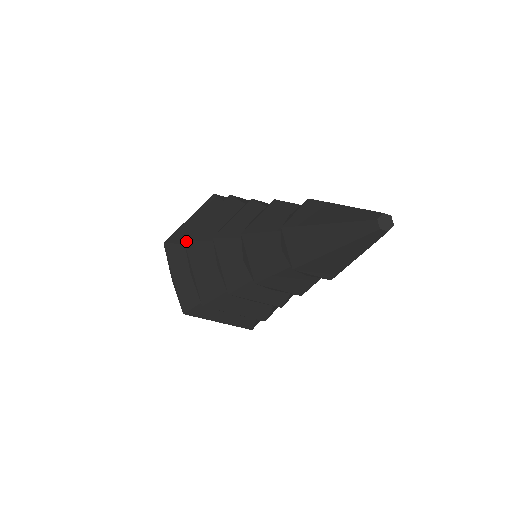
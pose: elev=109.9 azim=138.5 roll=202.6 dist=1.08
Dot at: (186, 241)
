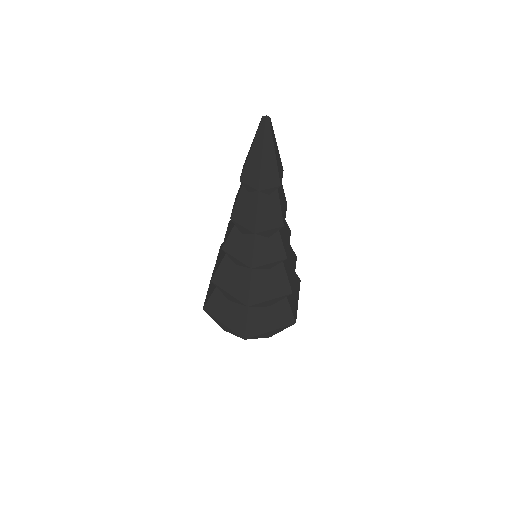
Dot at: (212, 279)
